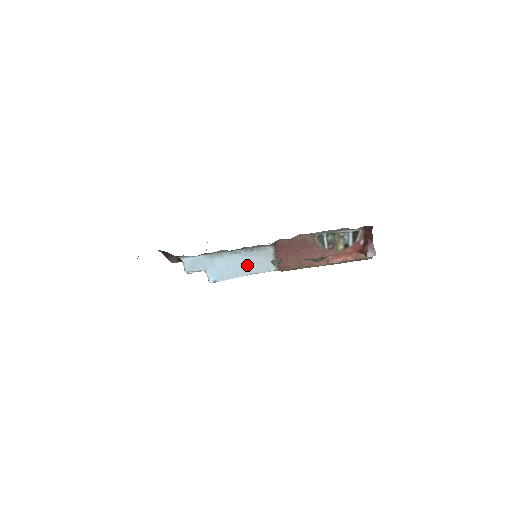
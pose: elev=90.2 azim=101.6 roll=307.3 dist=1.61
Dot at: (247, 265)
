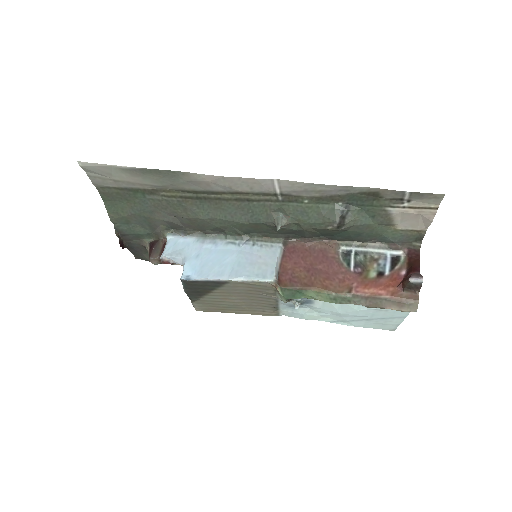
Dot at: (240, 264)
